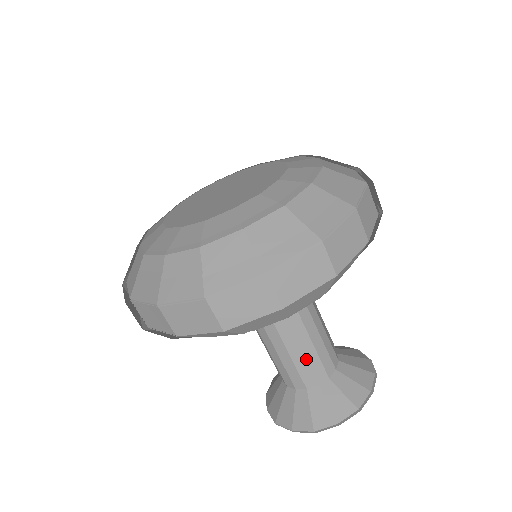
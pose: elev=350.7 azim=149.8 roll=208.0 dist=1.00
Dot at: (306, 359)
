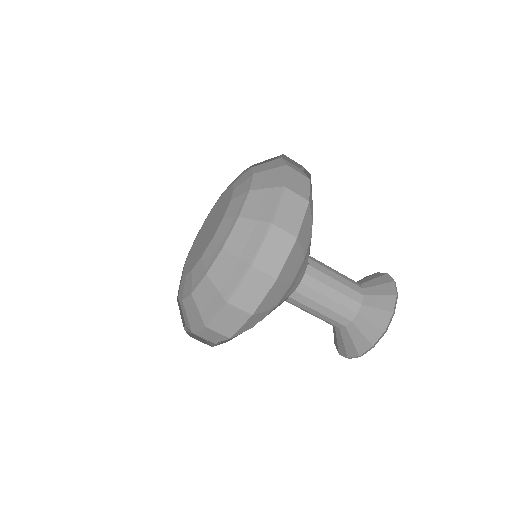
Dot at: (329, 309)
